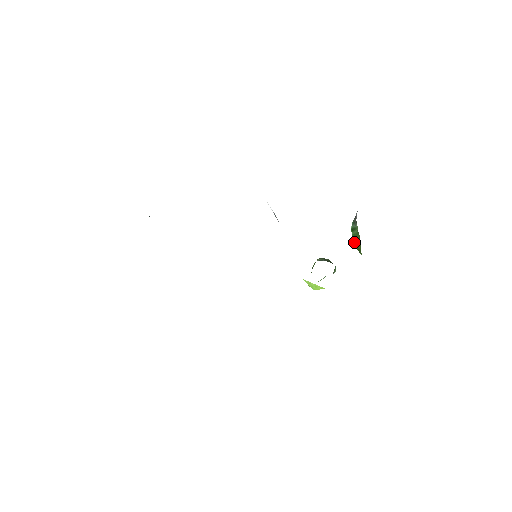
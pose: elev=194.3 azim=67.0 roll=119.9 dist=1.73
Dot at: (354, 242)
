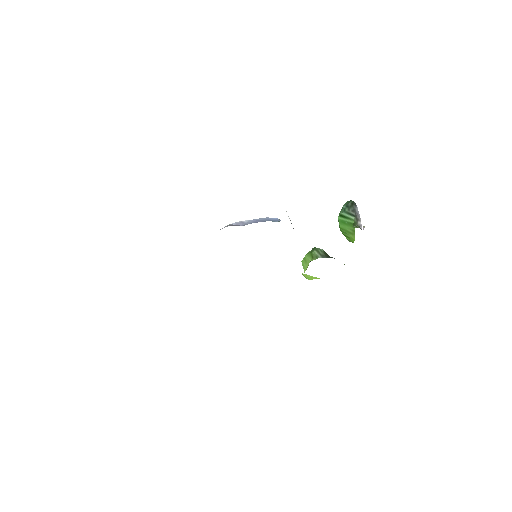
Dot at: (340, 227)
